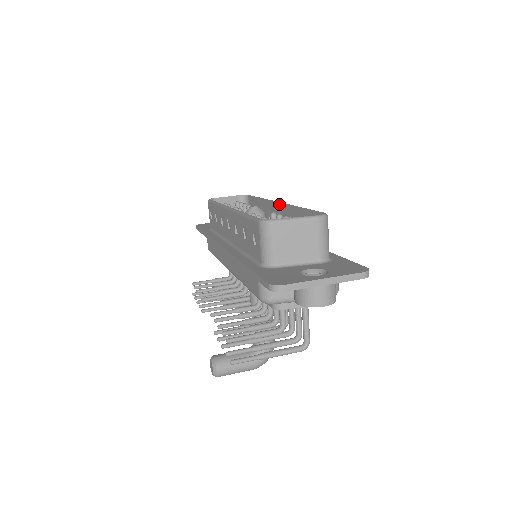
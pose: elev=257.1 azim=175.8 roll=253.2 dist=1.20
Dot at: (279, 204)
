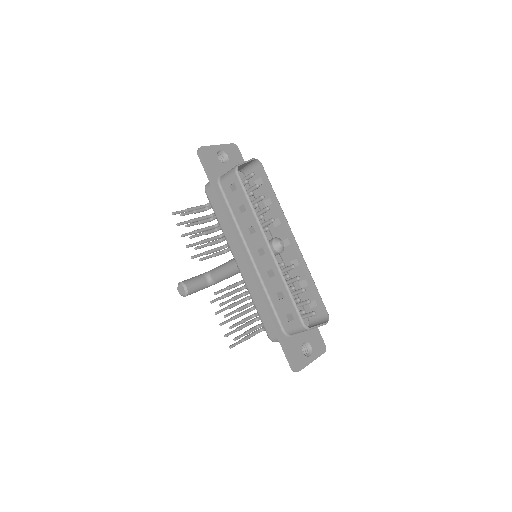
Dot at: (295, 242)
